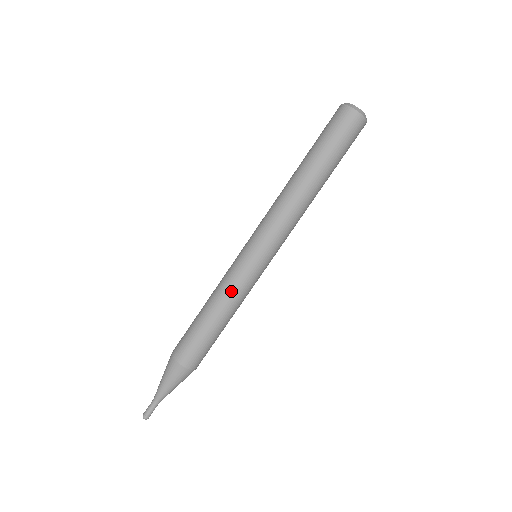
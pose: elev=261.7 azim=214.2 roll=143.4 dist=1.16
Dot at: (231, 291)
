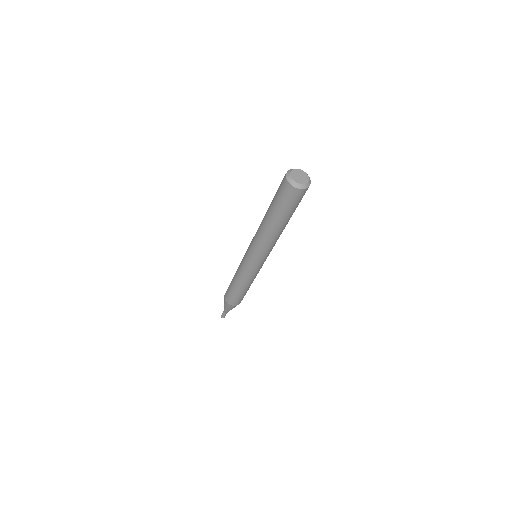
Dot at: (250, 279)
